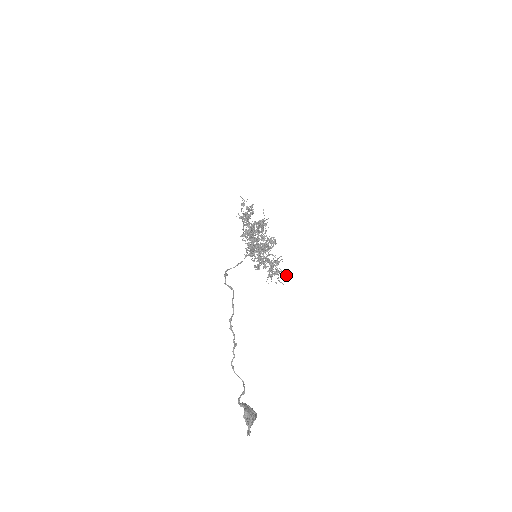
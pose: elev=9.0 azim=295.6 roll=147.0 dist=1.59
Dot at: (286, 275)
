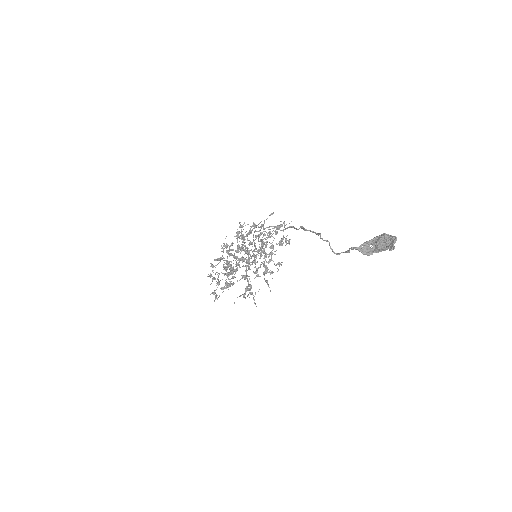
Dot at: (270, 291)
